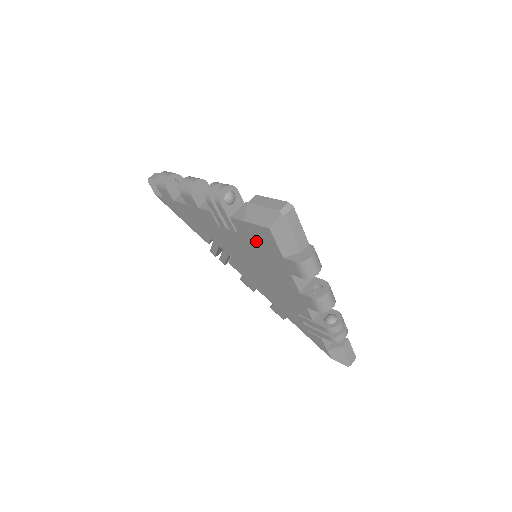
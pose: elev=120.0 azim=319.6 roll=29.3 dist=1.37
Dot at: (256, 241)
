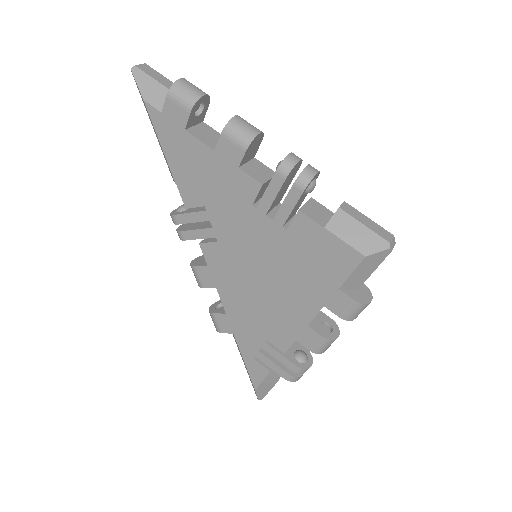
Dot at: (312, 253)
